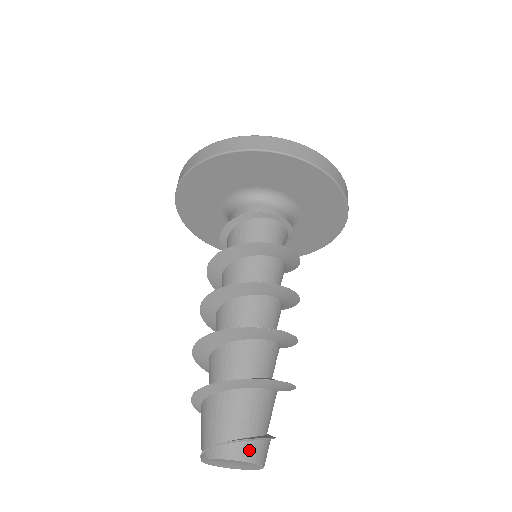
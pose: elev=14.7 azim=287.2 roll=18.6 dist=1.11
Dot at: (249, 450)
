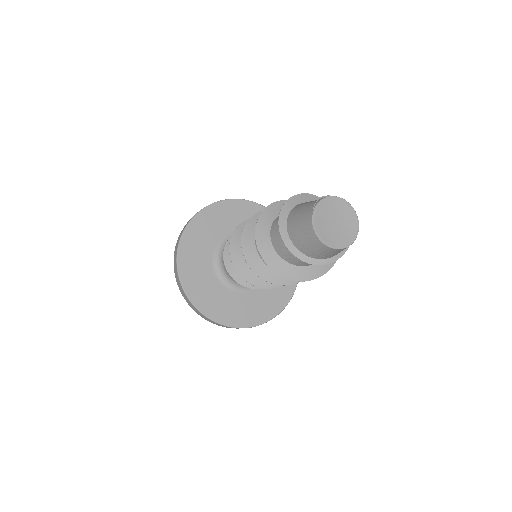
Dot at: occluded
